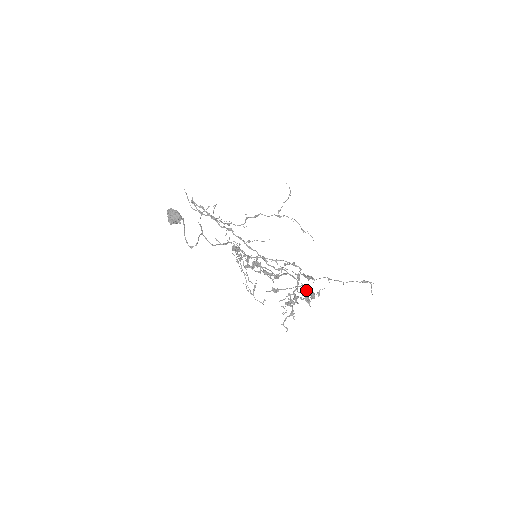
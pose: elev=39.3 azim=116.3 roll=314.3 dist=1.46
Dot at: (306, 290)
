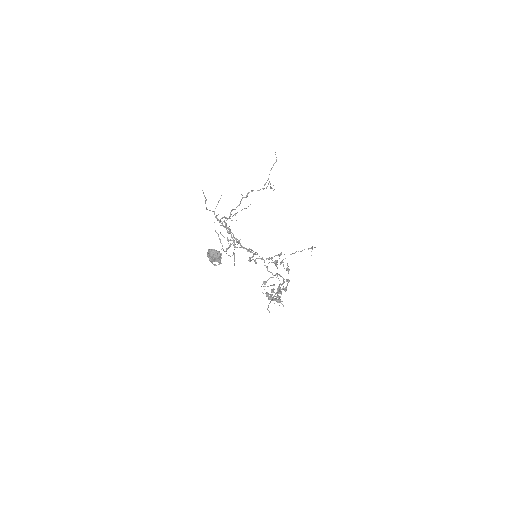
Dot at: (287, 285)
